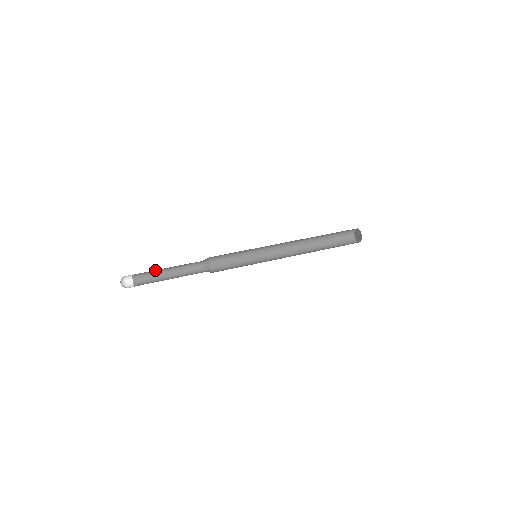
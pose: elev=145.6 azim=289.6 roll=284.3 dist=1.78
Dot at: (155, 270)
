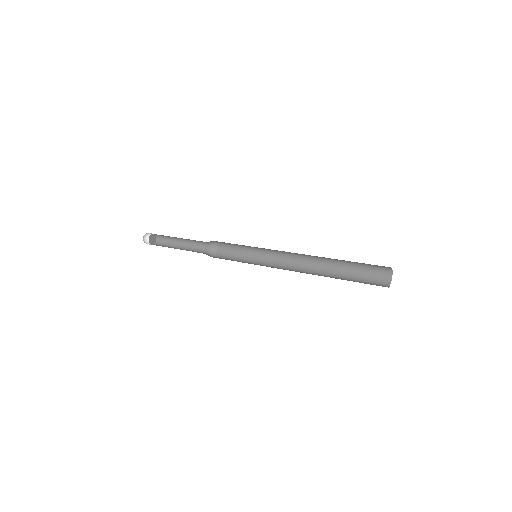
Dot at: (173, 241)
